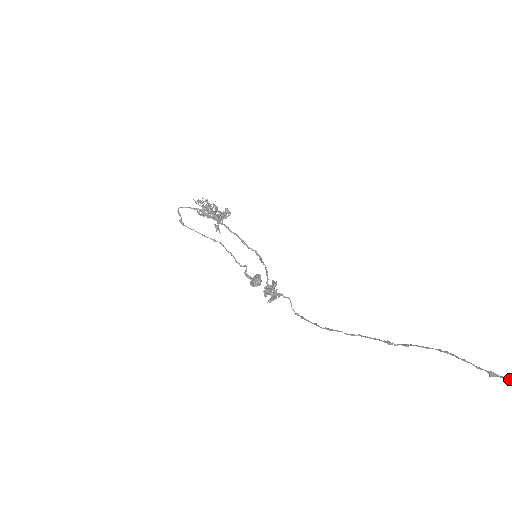
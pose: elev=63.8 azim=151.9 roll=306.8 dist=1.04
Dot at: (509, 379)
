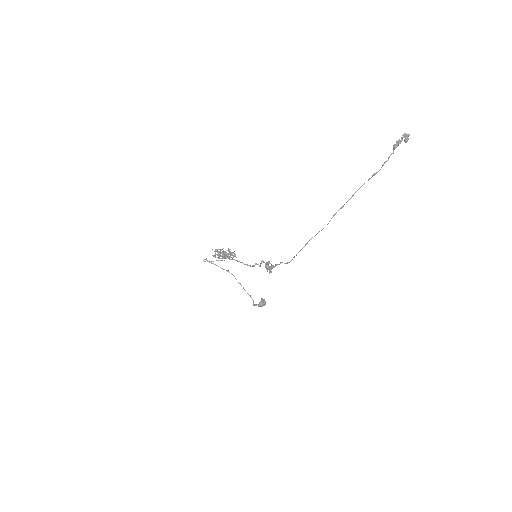
Dot at: (380, 169)
